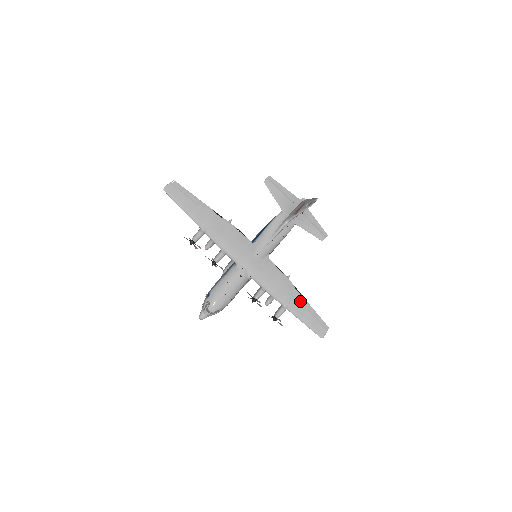
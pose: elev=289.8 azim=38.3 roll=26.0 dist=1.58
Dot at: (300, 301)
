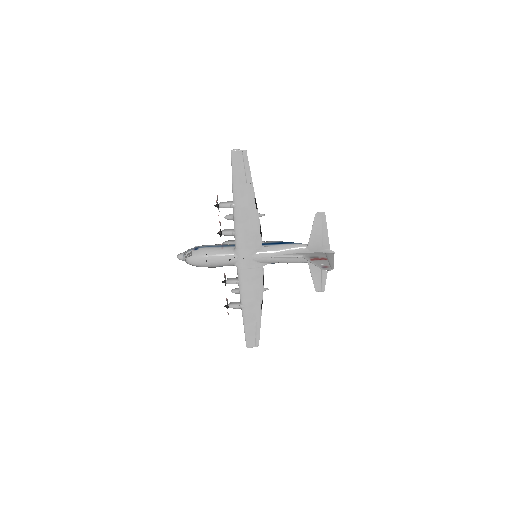
Dot at: (256, 313)
